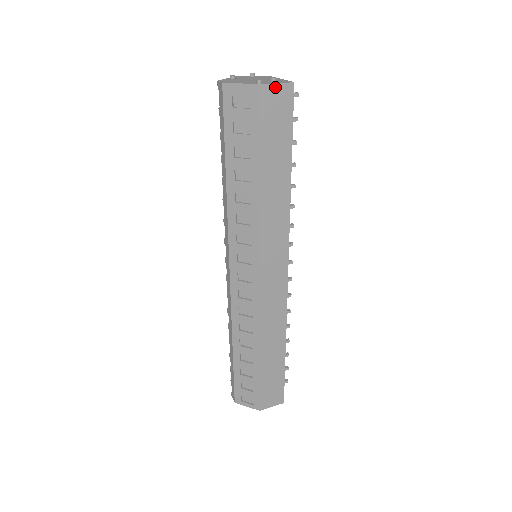
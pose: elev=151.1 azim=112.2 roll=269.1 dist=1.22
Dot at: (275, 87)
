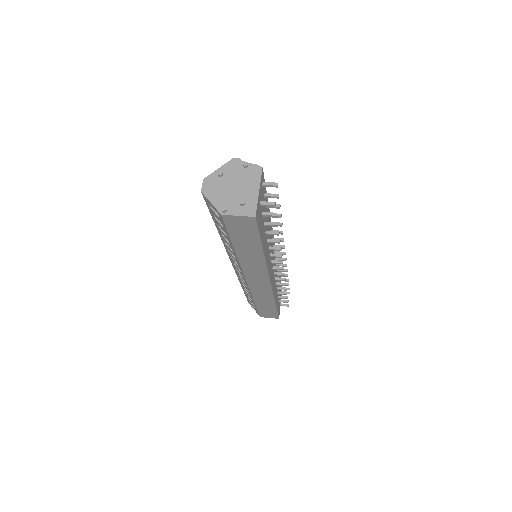
Dot at: (237, 217)
